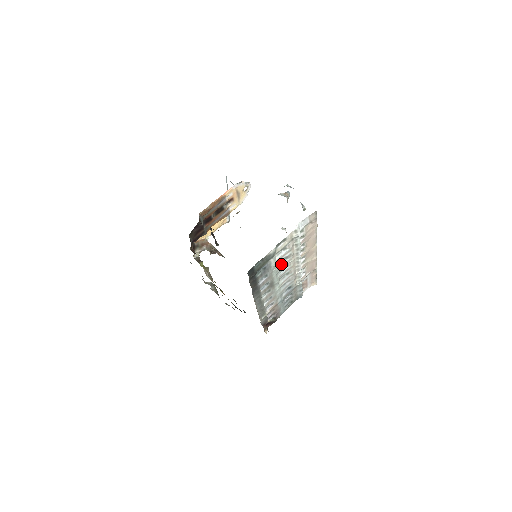
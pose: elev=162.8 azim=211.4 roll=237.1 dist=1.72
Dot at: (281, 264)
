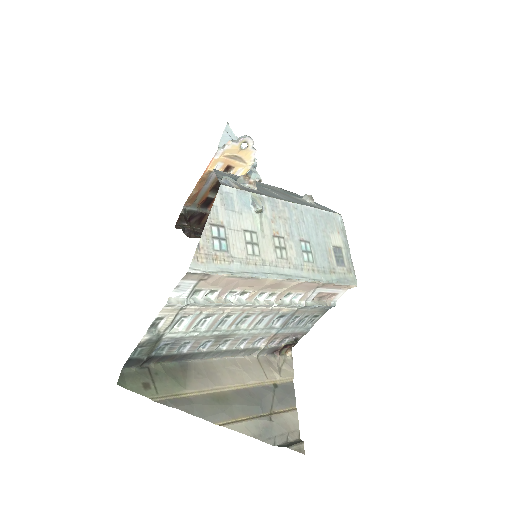
Dot at: (206, 323)
